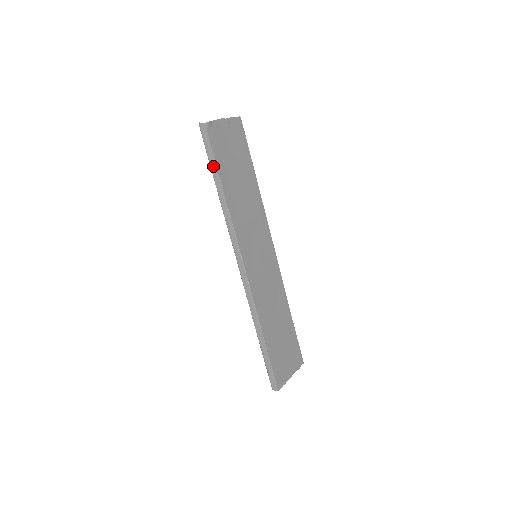
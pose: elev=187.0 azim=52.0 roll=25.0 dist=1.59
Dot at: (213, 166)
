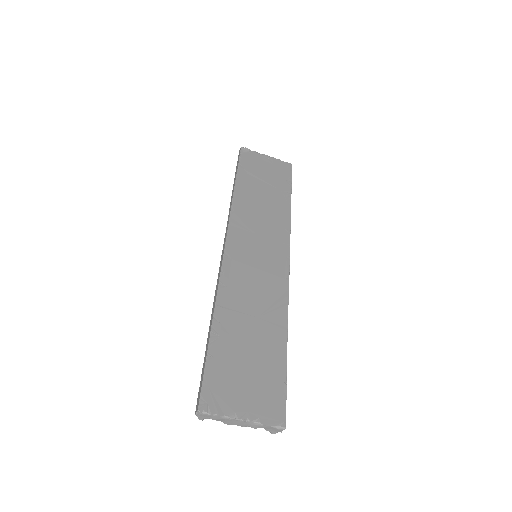
Dot at: (236, 173)
